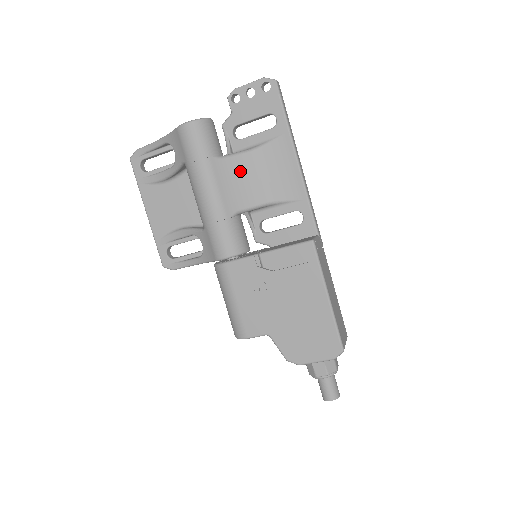
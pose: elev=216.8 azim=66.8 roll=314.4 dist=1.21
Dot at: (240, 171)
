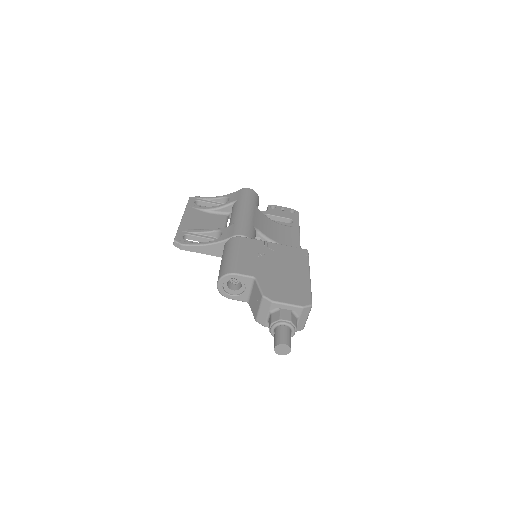
Dot at: (266, 221)
